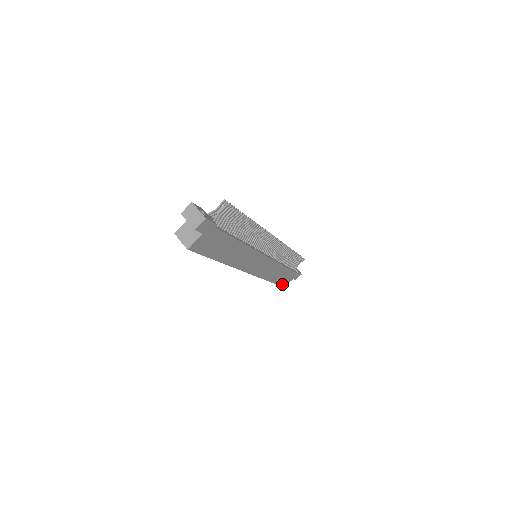
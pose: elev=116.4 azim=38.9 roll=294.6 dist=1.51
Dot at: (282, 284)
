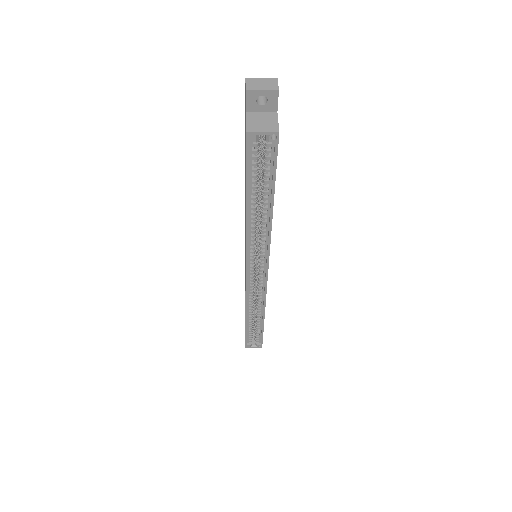
Dot at: (262, 338)
